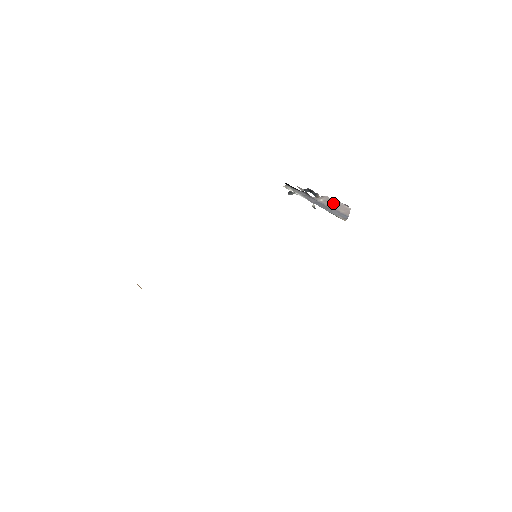
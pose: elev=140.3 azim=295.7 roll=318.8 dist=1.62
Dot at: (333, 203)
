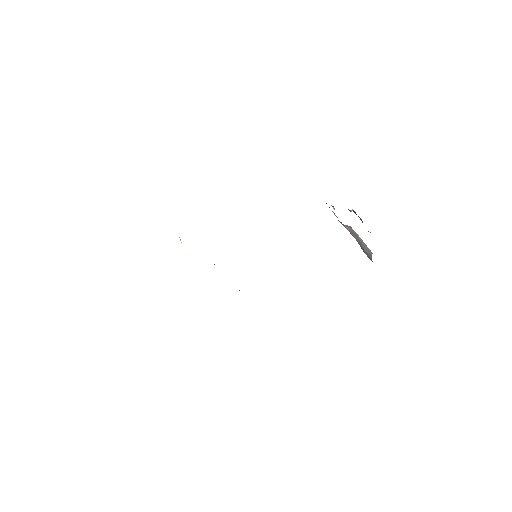
Dot at: (358, 237)
